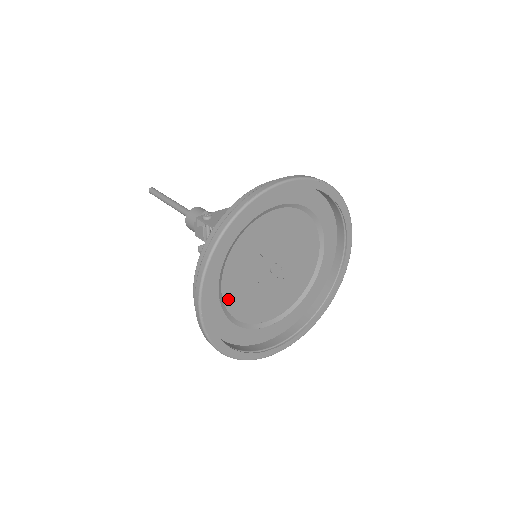
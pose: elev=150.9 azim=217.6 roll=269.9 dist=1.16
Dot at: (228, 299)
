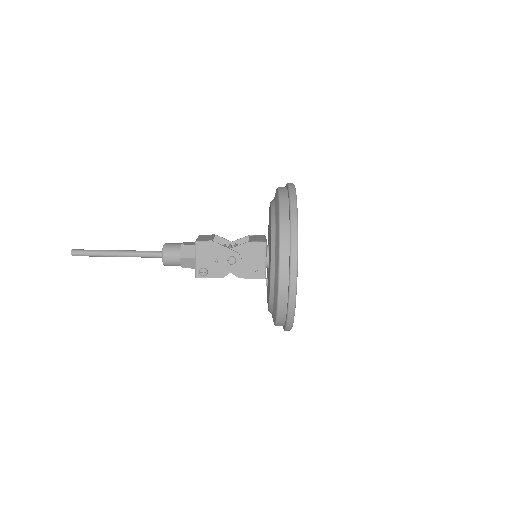
Dot at: occluded
